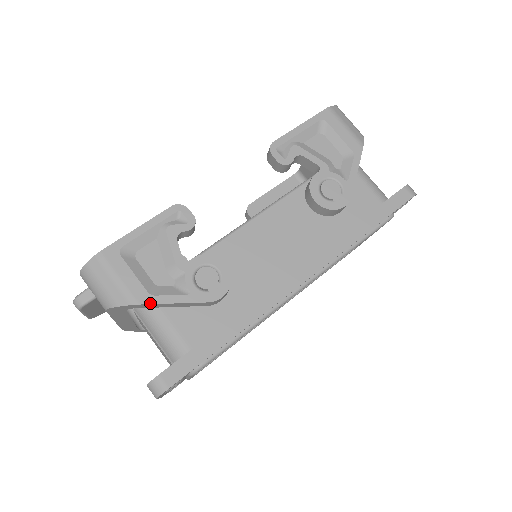
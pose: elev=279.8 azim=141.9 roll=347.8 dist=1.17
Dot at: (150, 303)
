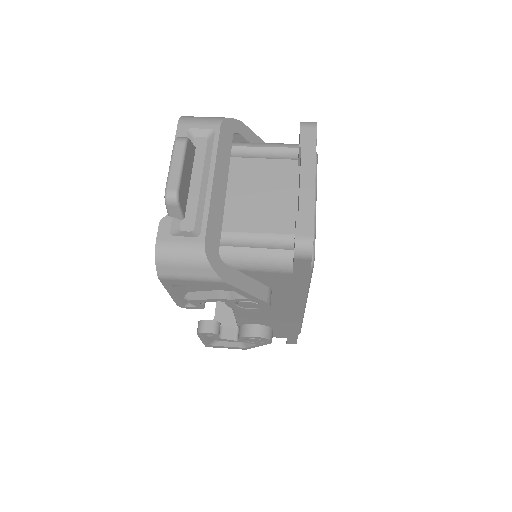
Dot at: (248, 128)
